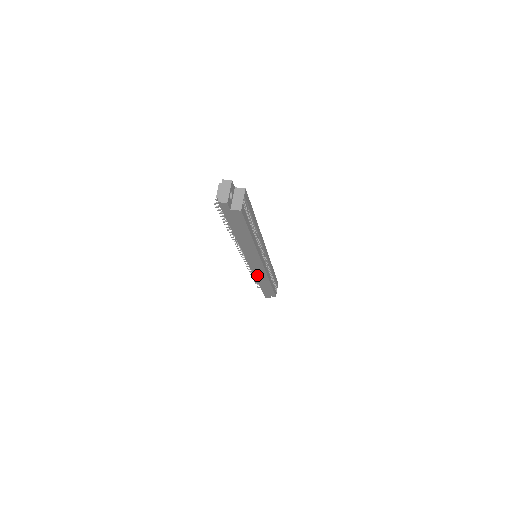
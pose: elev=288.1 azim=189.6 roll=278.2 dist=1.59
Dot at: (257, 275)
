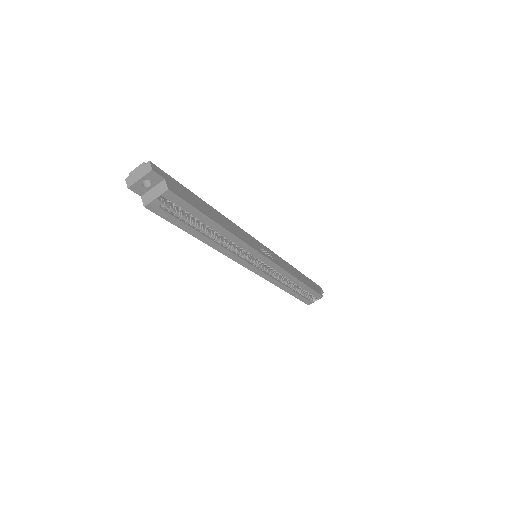
Dot at: occluded
